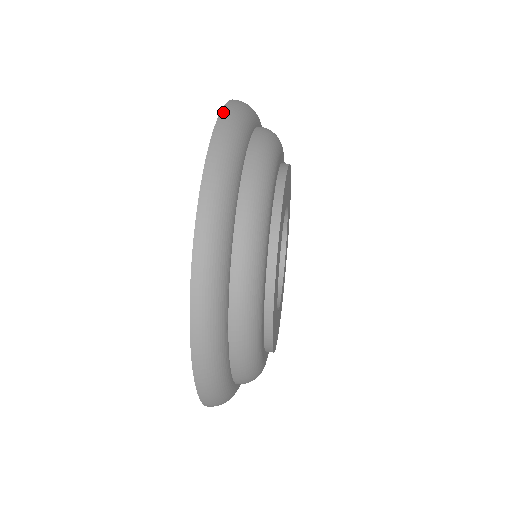
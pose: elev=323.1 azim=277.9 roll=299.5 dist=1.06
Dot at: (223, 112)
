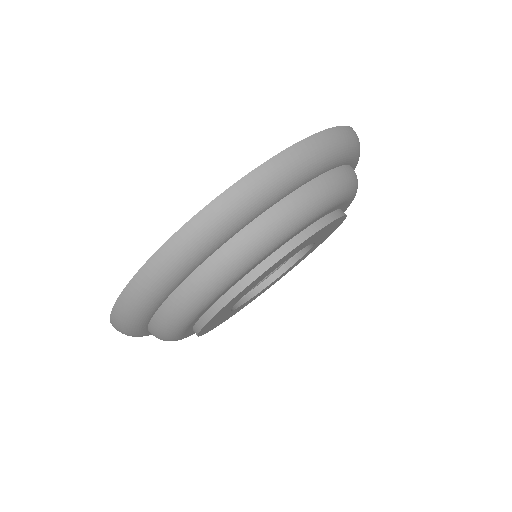
Dot at: (290, 150)
